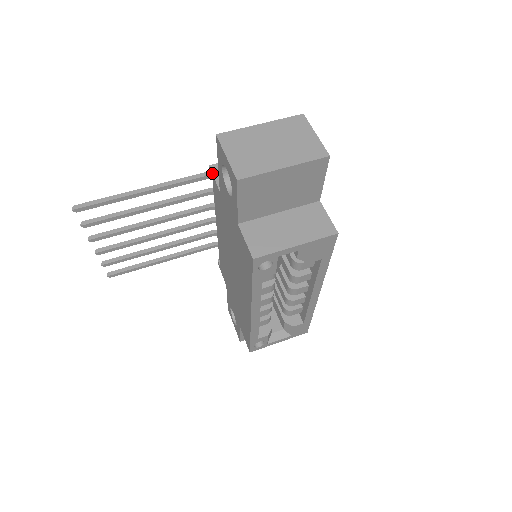
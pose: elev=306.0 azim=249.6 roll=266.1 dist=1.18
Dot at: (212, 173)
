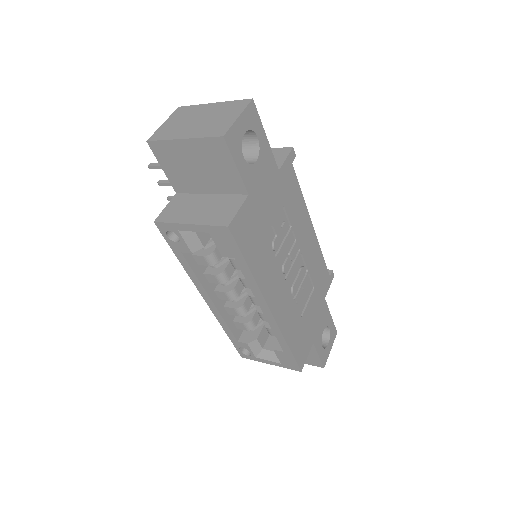
Dot at: occluded
